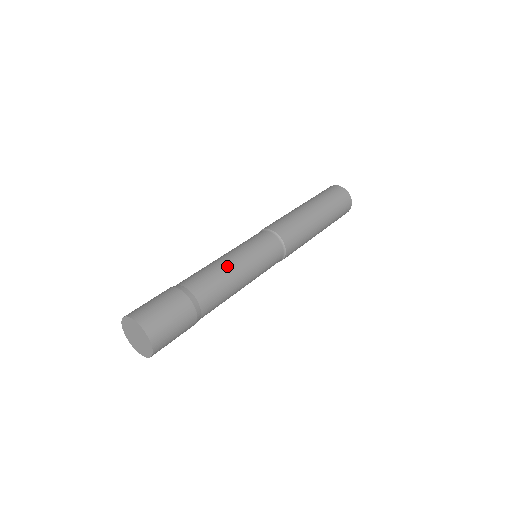
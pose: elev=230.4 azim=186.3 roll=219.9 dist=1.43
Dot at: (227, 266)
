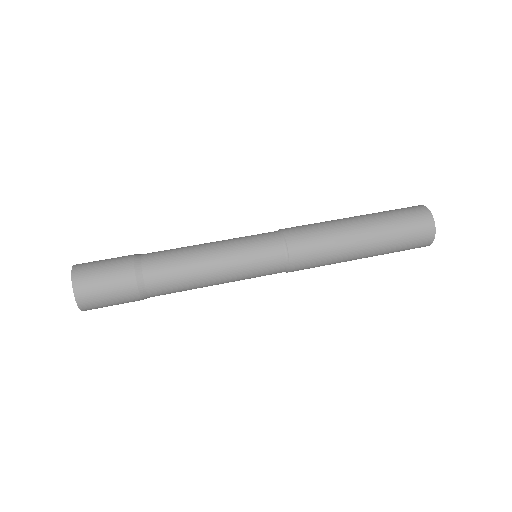
Dot at: (197, 249)
